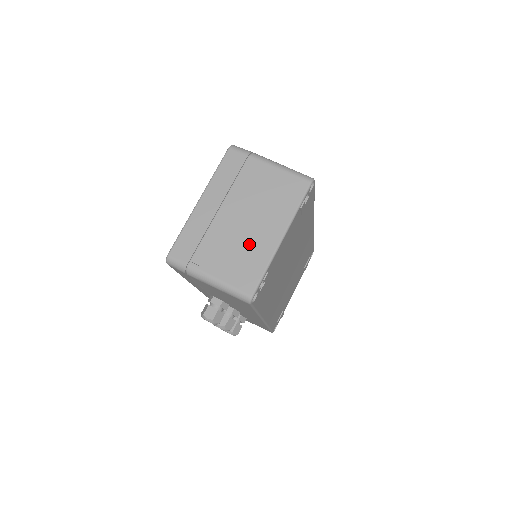
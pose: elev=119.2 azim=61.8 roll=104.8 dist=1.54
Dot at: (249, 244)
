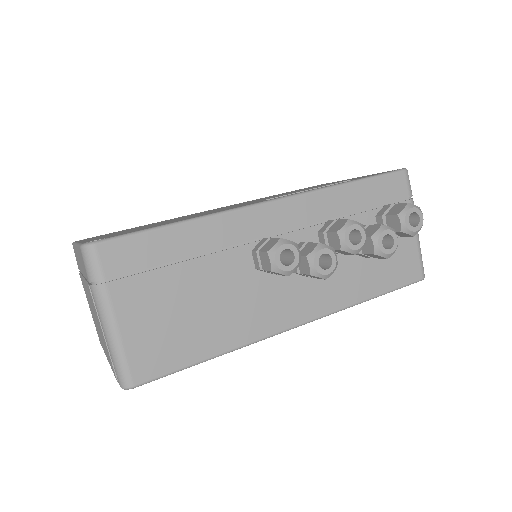
Dot at: (96, 326)
